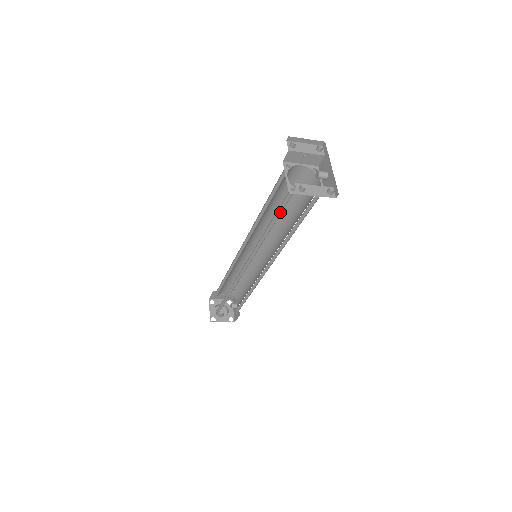
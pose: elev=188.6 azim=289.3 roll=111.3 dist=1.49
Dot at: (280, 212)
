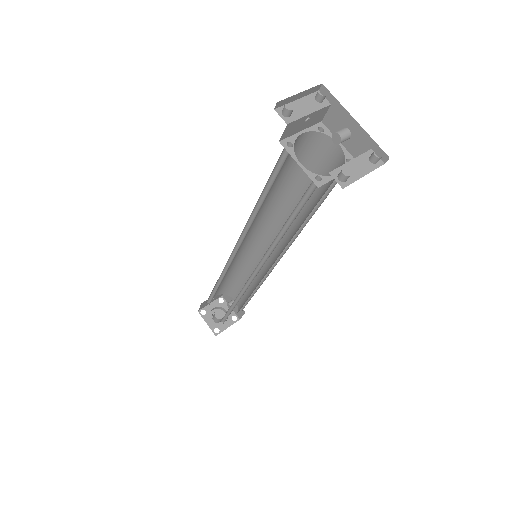
Dot at: (298, 209)
